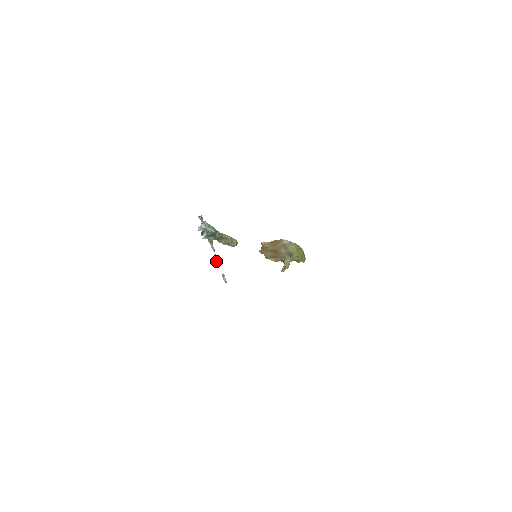
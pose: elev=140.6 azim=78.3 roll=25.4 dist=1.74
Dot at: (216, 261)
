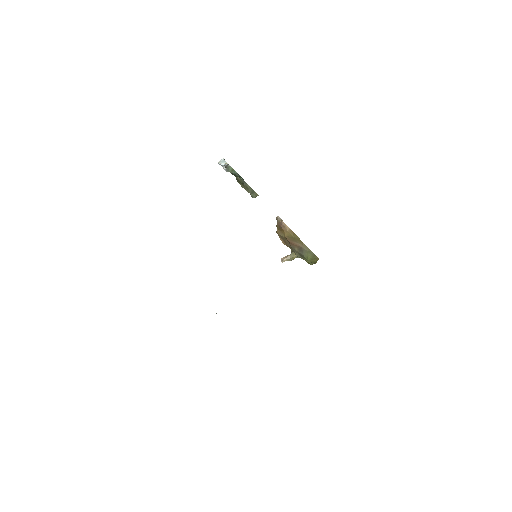
Dot at: occluded
